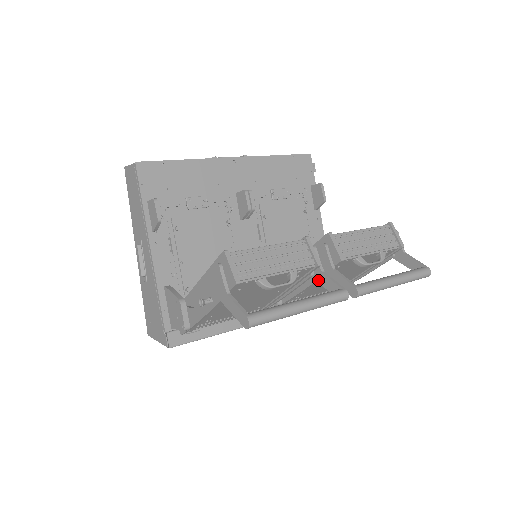
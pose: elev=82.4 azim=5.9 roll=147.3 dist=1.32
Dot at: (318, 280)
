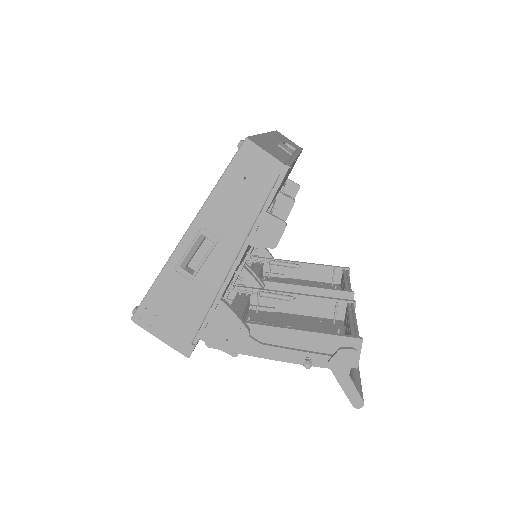
Dot at: occluded
